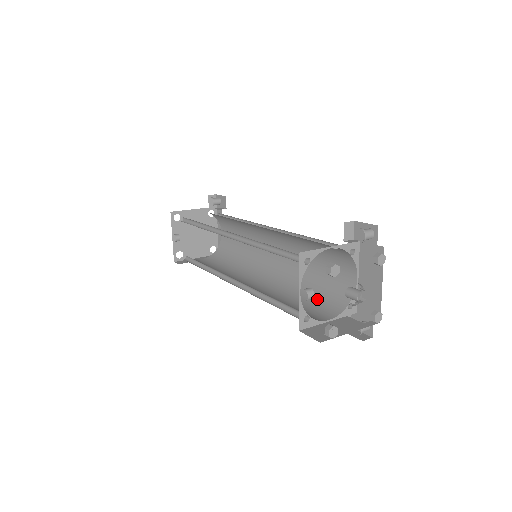
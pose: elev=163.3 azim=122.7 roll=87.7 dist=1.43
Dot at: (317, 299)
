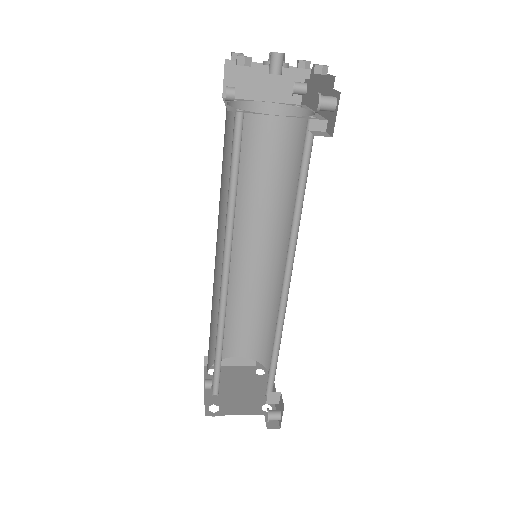
Dot at: occluded
